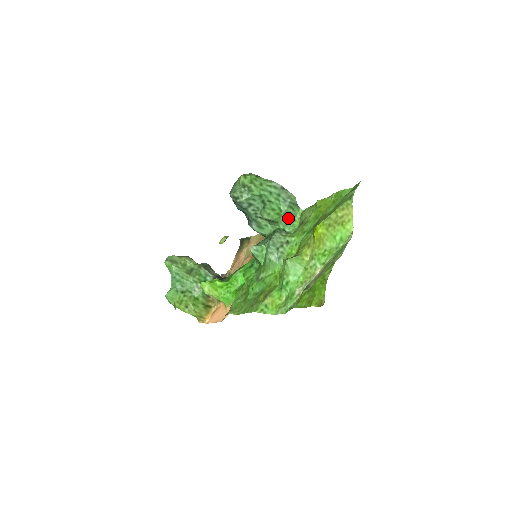
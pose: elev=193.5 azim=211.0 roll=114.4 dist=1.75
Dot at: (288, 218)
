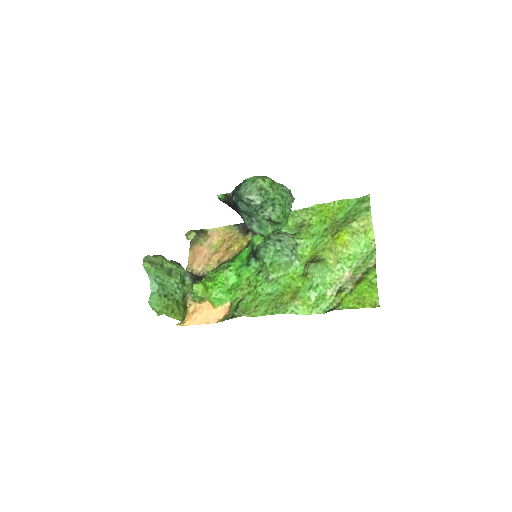
Dot at: (287, 219)
